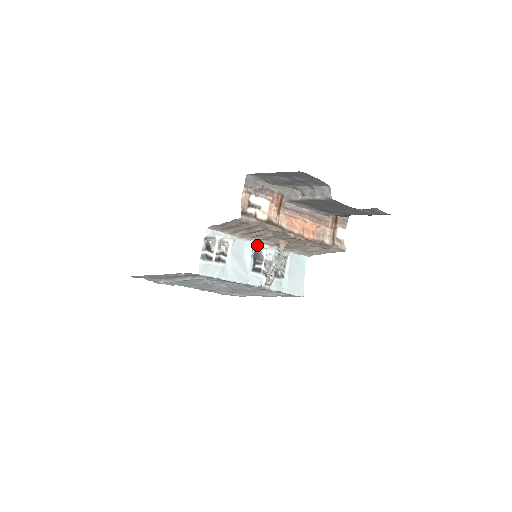
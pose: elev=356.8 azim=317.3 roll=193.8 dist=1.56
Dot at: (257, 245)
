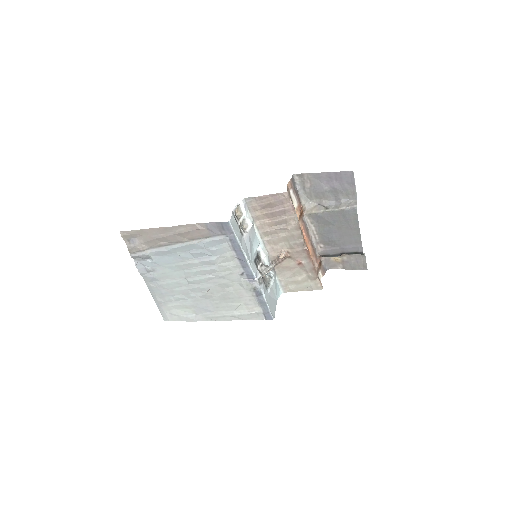
Dot at: (262, 246)
